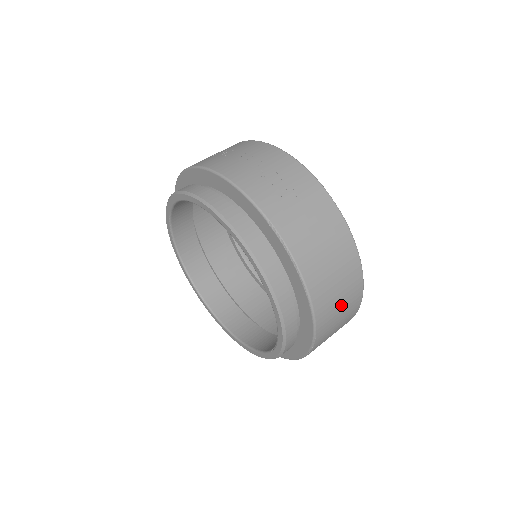
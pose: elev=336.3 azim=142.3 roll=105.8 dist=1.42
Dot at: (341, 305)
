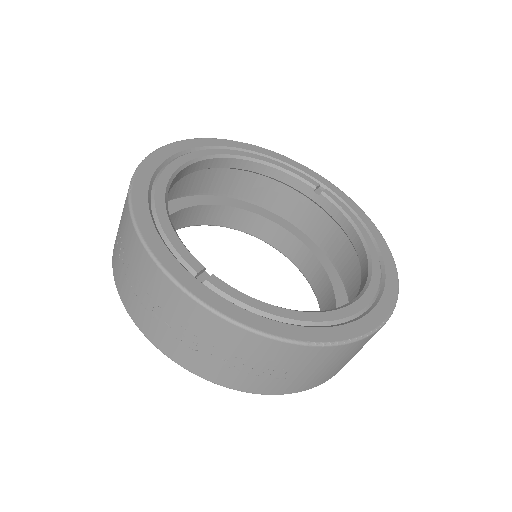
Dot at: occluded
